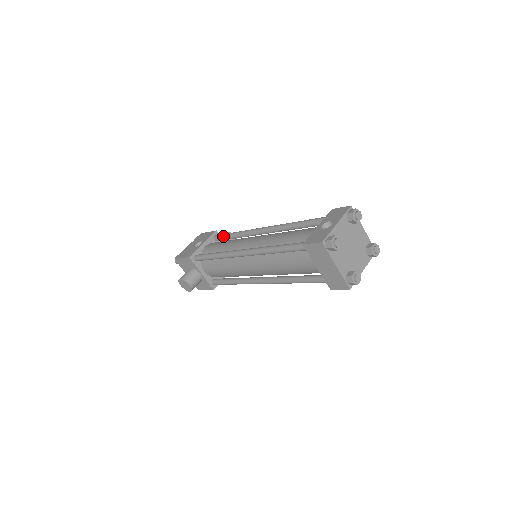
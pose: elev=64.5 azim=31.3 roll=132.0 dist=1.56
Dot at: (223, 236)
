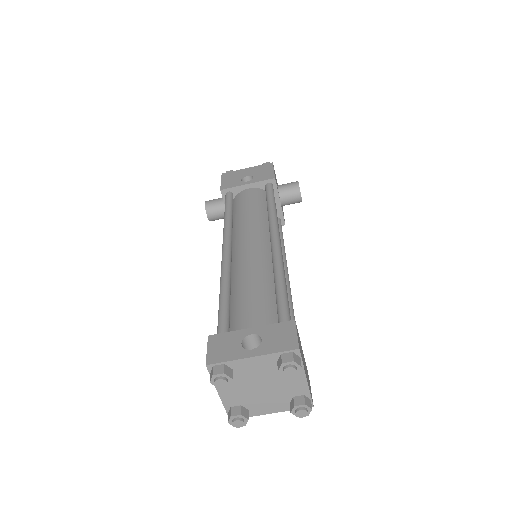
Dot at: (267, 194)
